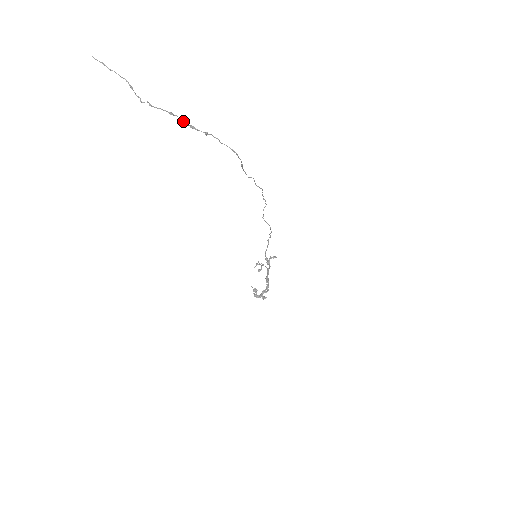
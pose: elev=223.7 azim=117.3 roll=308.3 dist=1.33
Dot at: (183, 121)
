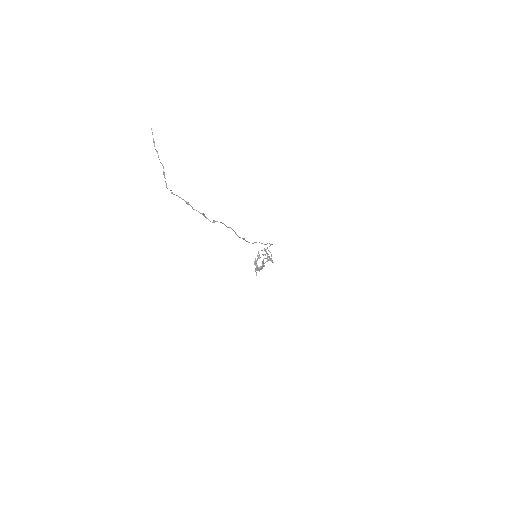
Dot at: (196, 210)
